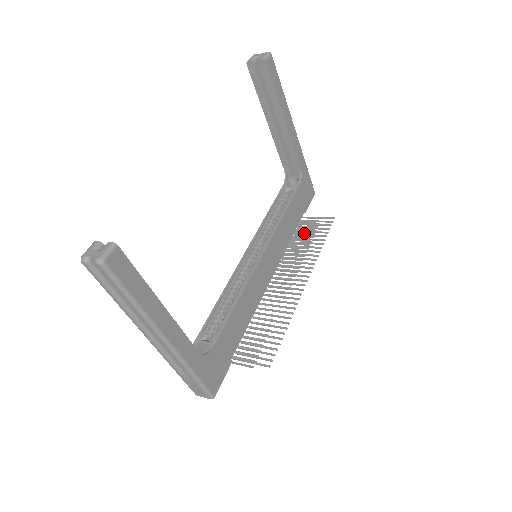
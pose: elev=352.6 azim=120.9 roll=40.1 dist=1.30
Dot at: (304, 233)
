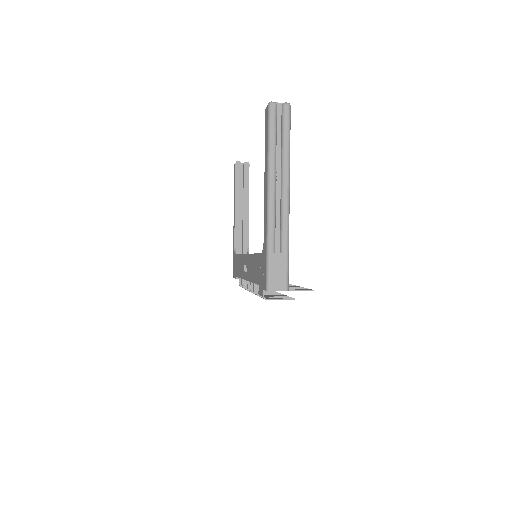
Dot at: occluded
